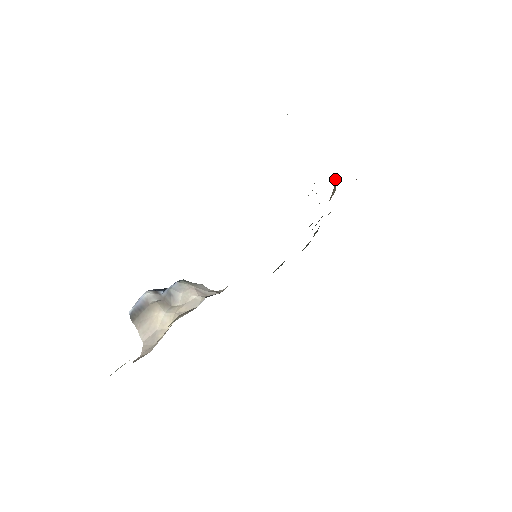
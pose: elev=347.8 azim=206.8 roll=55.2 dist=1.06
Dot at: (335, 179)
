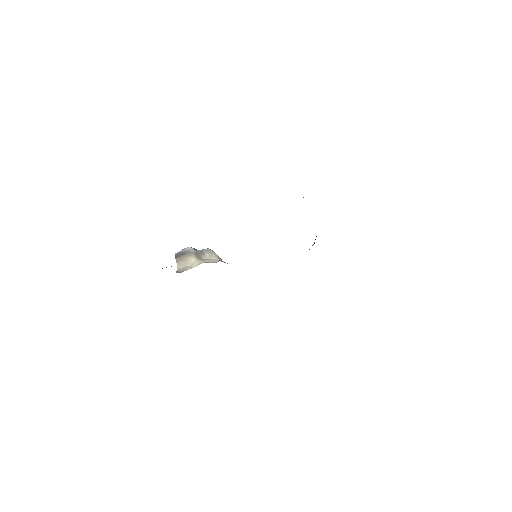
Dot at: occluded
